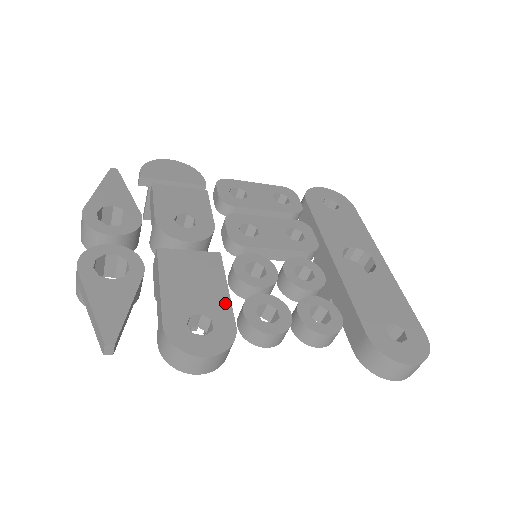
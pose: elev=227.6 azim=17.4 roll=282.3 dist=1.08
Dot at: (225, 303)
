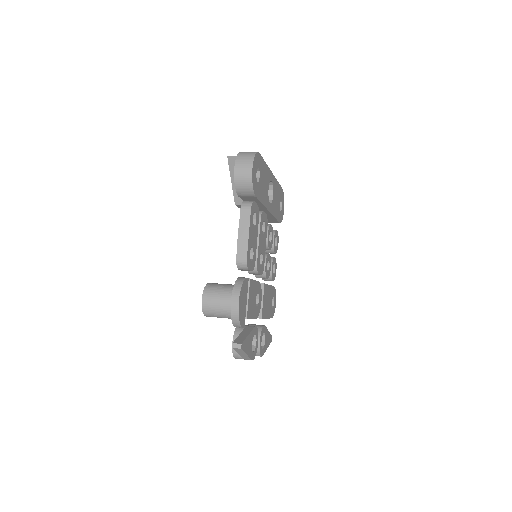
Dot at: occluded
